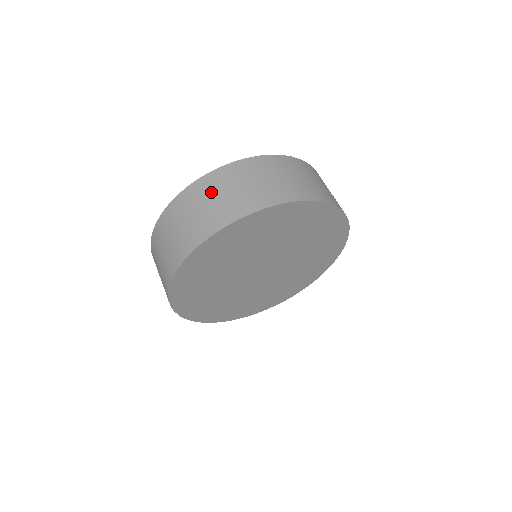
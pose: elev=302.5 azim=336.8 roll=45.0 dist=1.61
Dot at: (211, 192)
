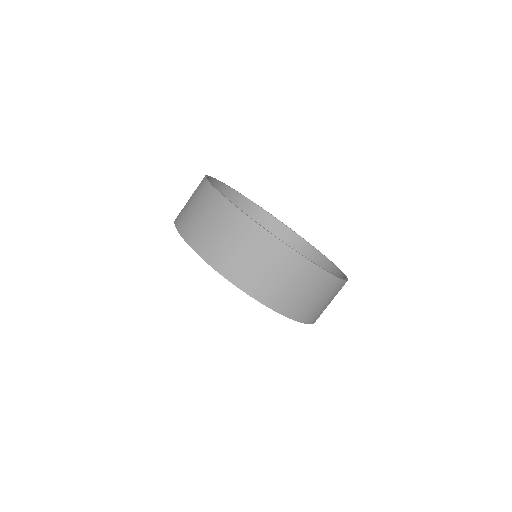
Dot at: (248, 244)
